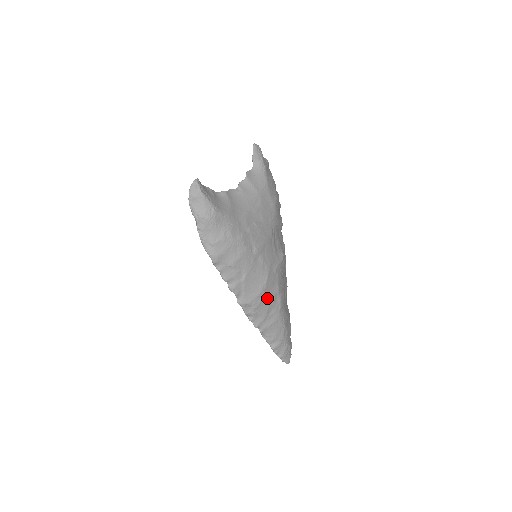
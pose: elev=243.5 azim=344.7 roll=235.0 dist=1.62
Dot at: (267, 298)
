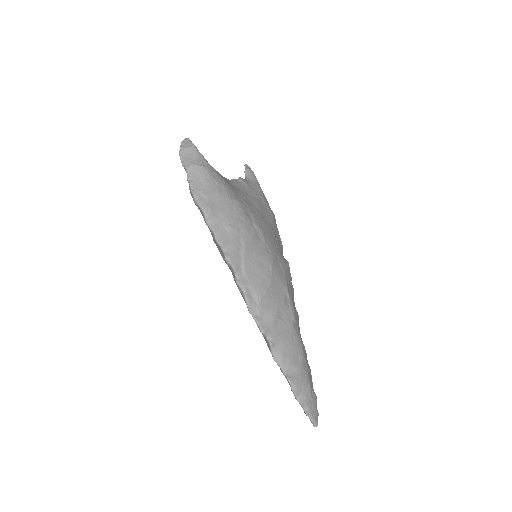
Dot at: (275, 291)
